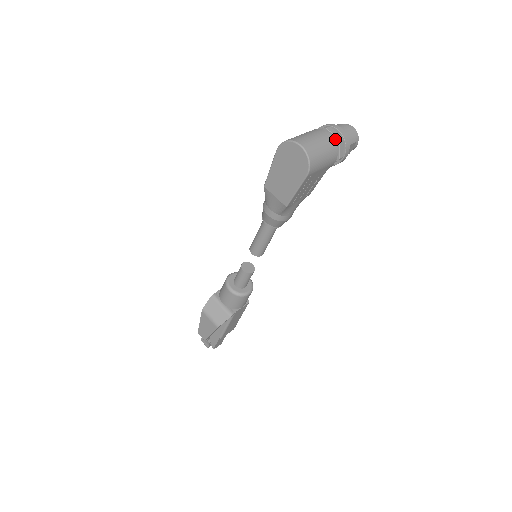
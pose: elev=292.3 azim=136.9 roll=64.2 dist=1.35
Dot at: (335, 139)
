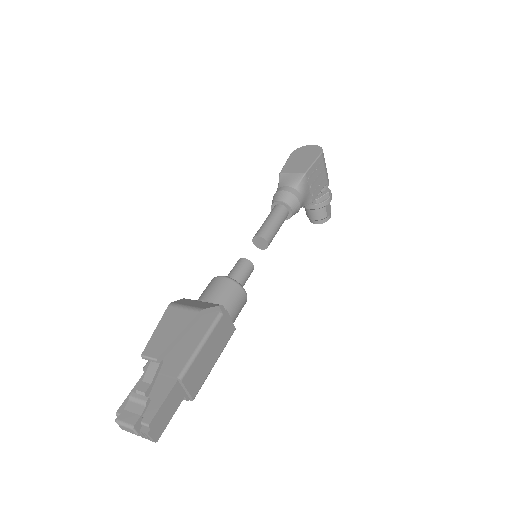
Dot at: occluded
